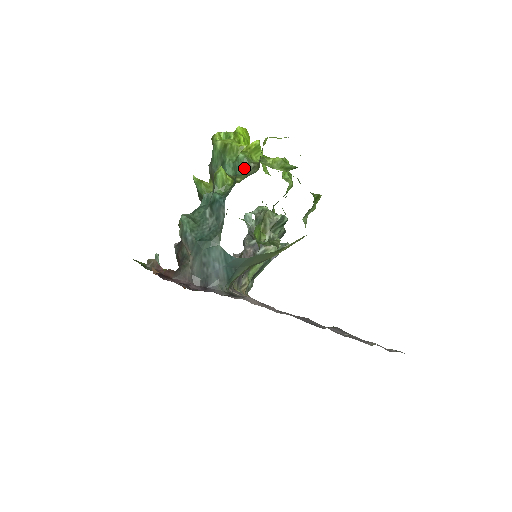
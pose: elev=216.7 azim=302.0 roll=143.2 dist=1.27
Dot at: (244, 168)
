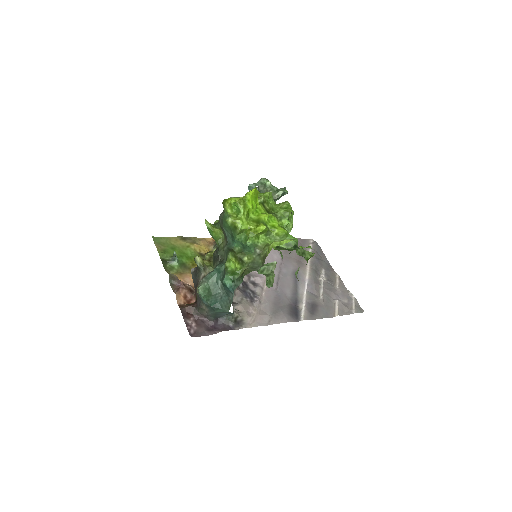
Dot at: (251, 250)
